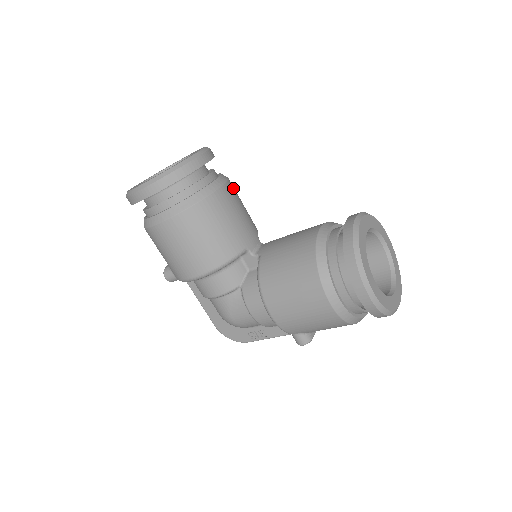
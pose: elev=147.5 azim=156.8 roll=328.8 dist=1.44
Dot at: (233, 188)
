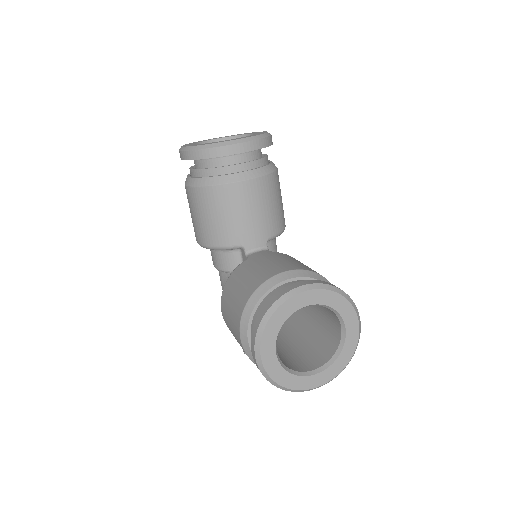
Dot at: (265, 185)
